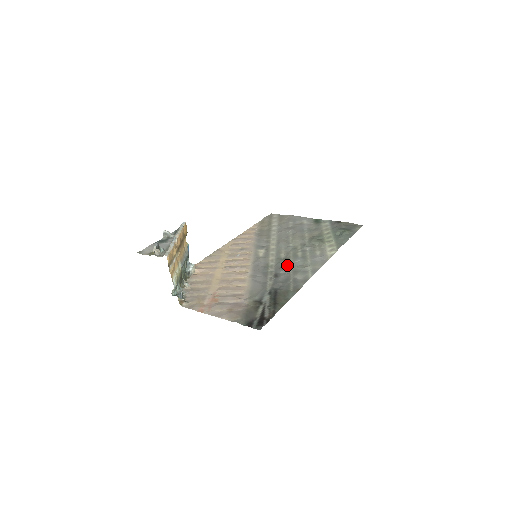
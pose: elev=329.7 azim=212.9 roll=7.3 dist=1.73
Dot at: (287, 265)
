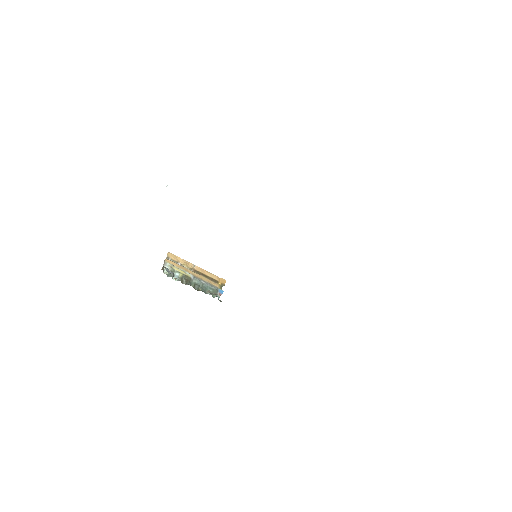
Dot at: occluded
